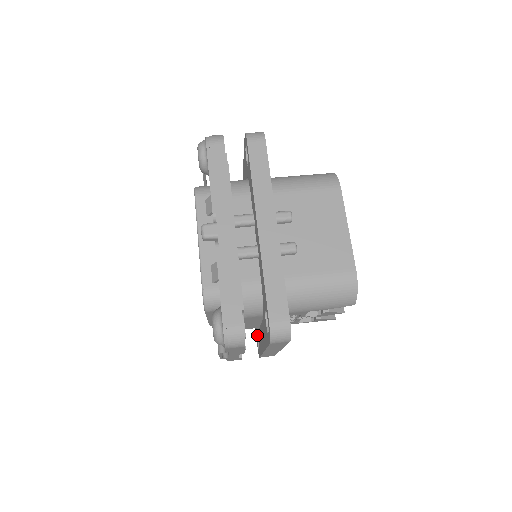
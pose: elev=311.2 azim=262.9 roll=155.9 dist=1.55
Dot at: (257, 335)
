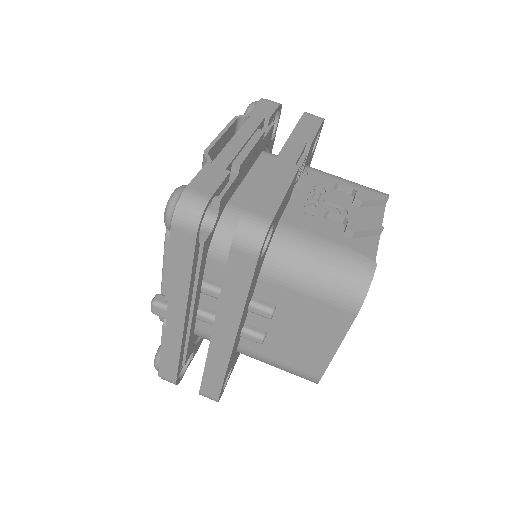
Dot at: occluded
